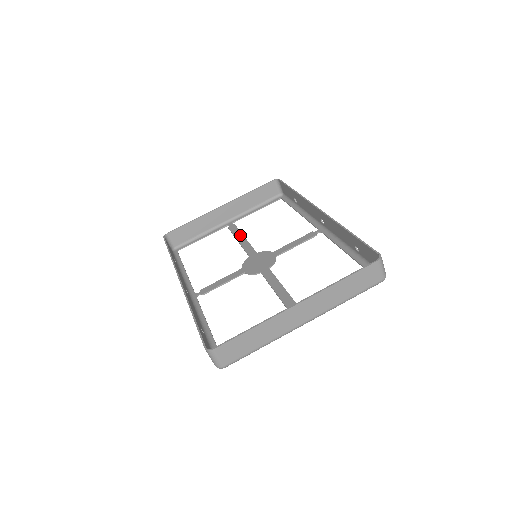
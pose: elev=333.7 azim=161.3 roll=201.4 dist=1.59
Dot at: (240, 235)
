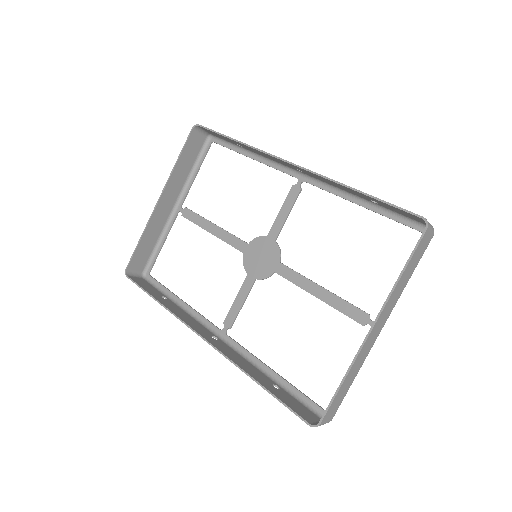
Dot at: (207, 223)
